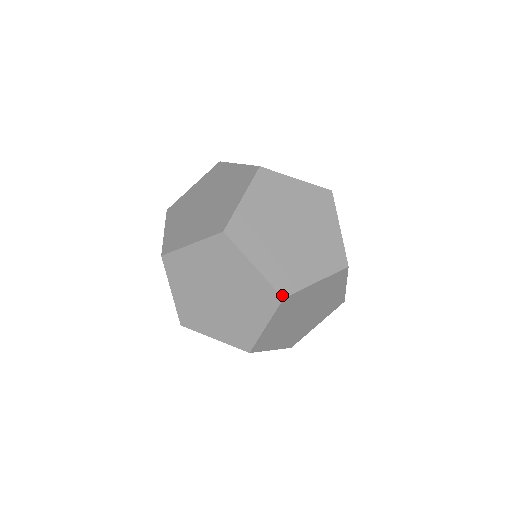
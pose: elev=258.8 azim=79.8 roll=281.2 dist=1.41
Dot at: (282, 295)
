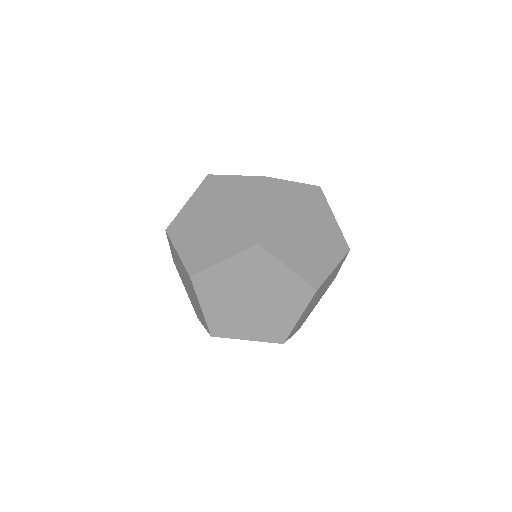
Dot at: (315, 288)
